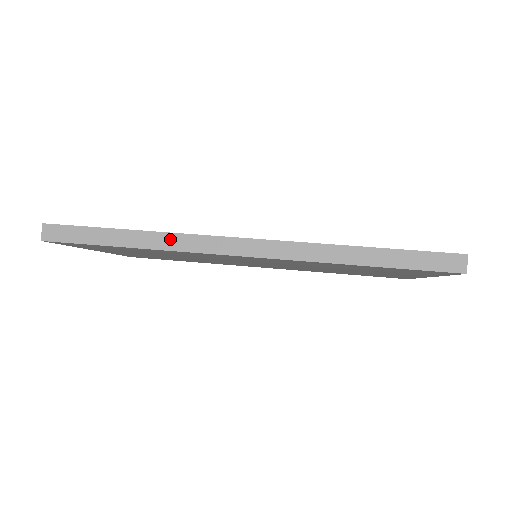
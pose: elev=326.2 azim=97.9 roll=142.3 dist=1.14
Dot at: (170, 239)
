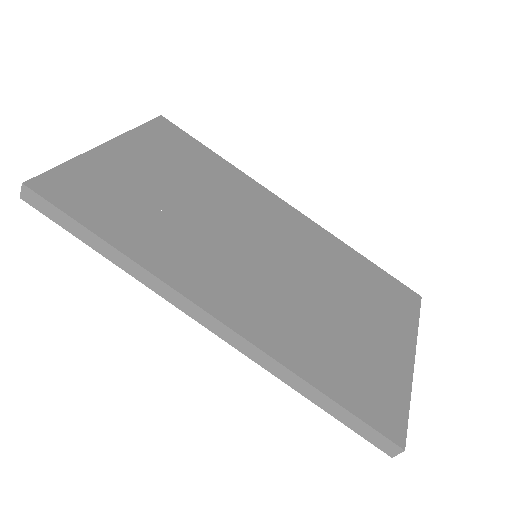
Dot at: (144, 274)
